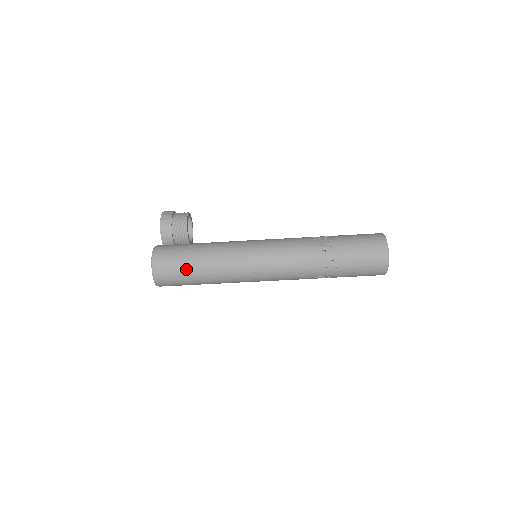
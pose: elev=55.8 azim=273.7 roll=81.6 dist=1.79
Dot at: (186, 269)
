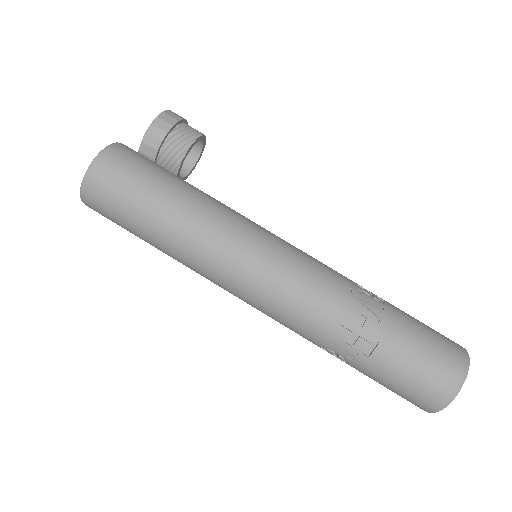
Dot at: (138, 204)
